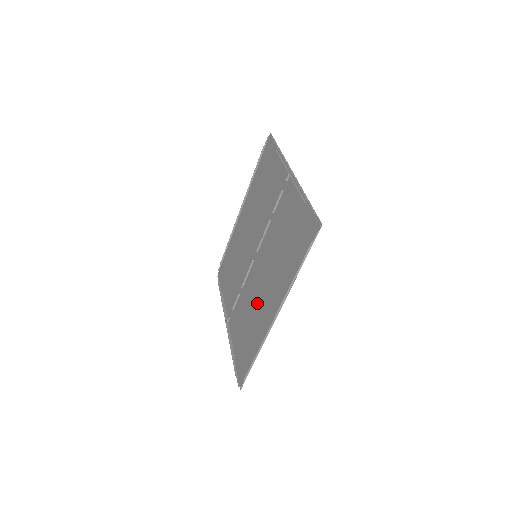
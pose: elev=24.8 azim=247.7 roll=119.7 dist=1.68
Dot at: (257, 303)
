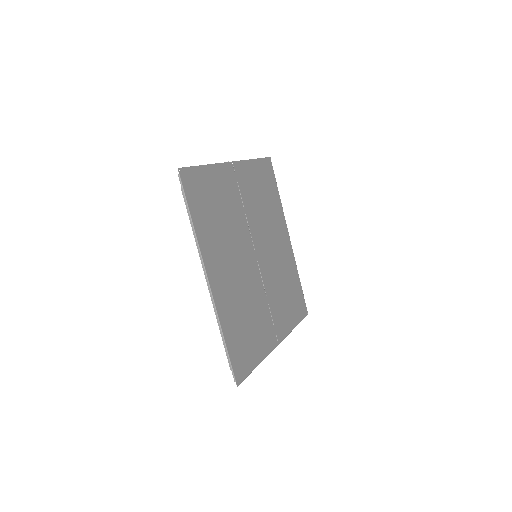
Dot at: (239, 290)
